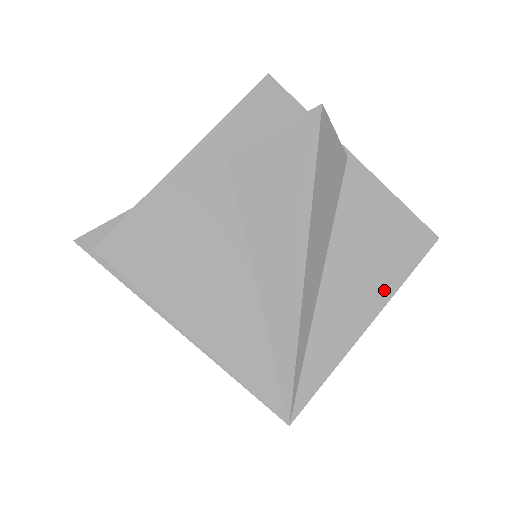
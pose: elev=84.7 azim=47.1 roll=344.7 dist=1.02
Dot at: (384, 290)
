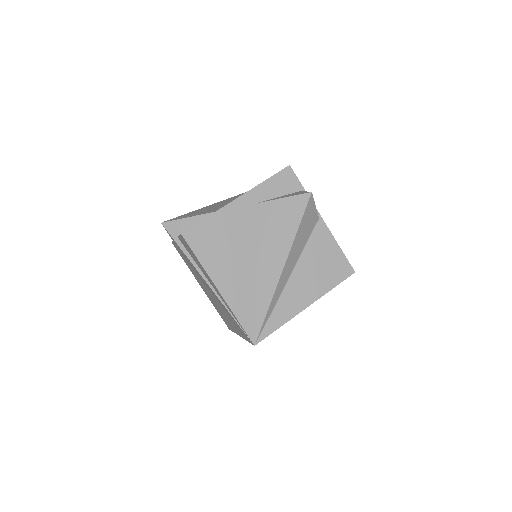
Dot at: (319, 291)
